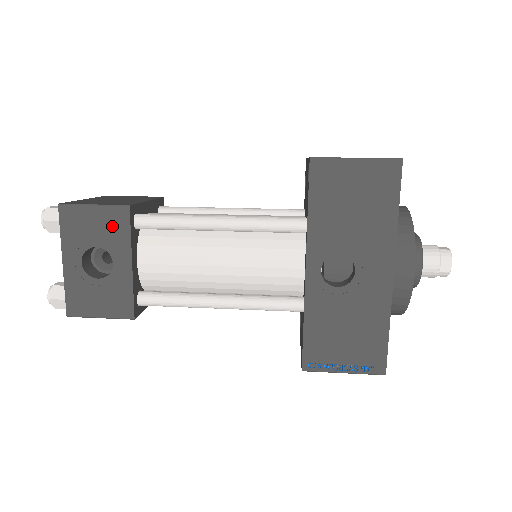
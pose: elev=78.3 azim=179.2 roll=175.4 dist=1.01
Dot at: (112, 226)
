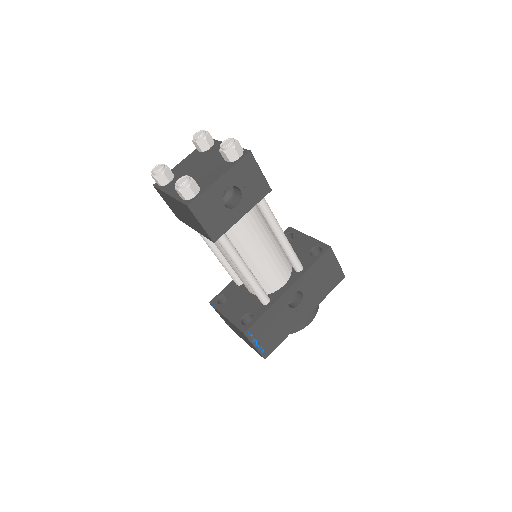
Dot at: (257, 190)
